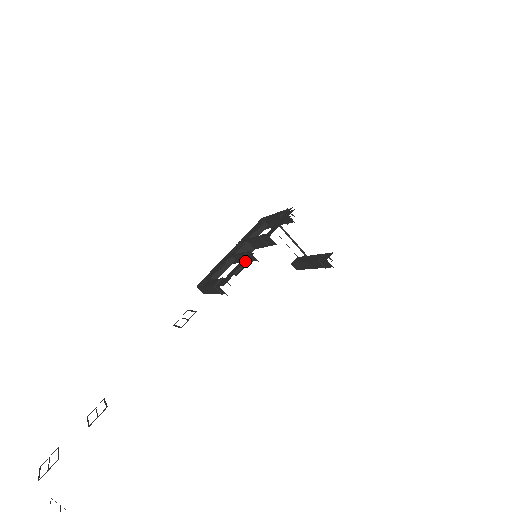
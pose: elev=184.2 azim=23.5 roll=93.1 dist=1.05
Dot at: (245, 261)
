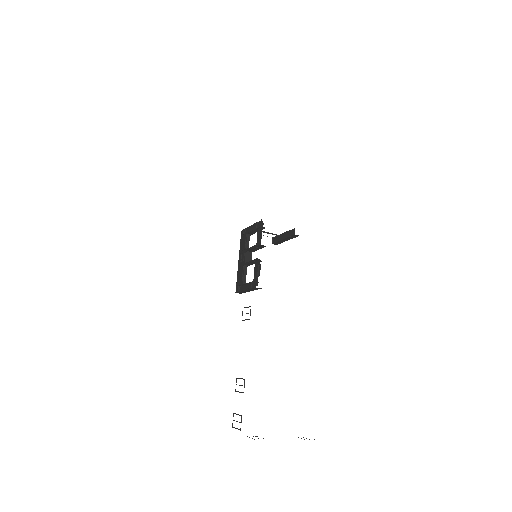
Dot at: (258, 266)
